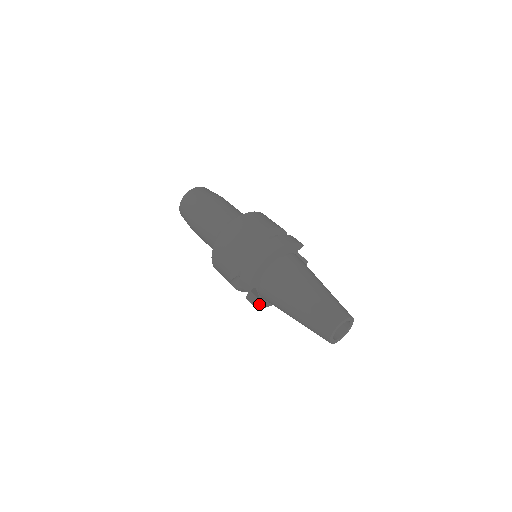
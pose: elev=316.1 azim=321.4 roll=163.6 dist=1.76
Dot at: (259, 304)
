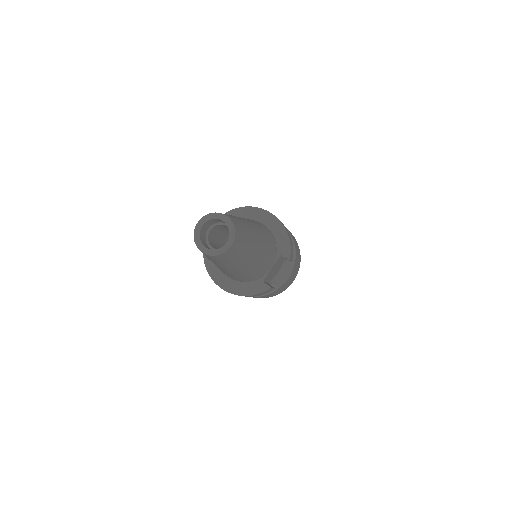
Dot at: occluded
